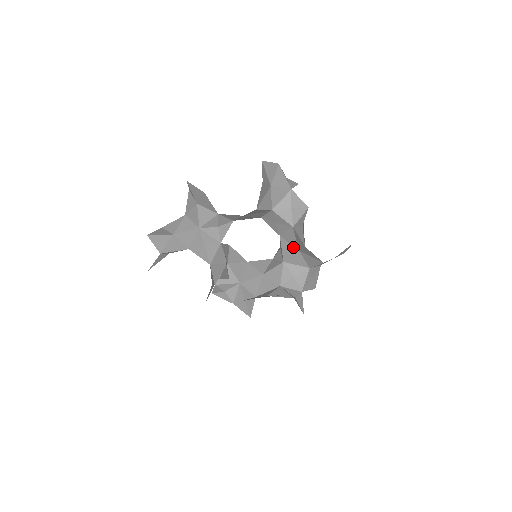
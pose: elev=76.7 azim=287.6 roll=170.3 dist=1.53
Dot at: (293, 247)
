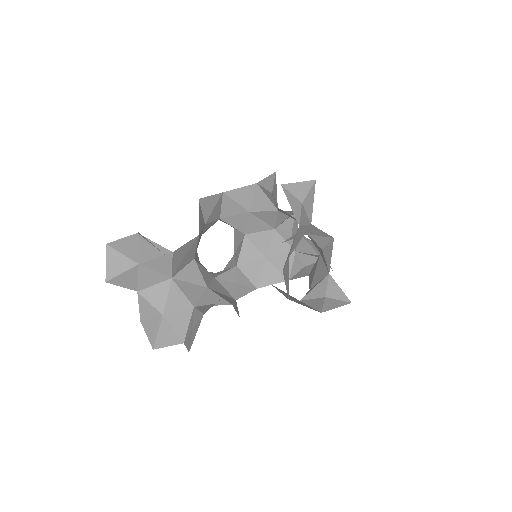
Dot at: occluded
